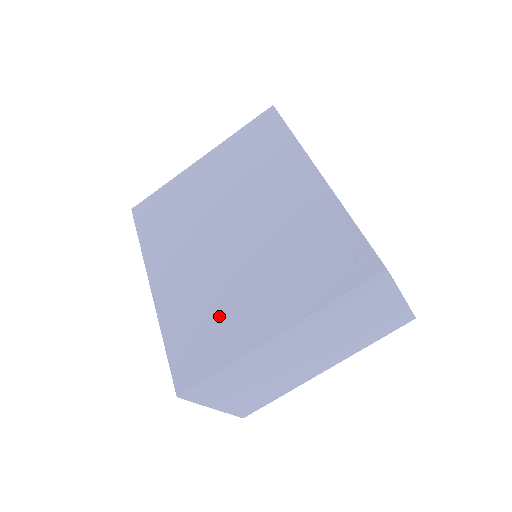
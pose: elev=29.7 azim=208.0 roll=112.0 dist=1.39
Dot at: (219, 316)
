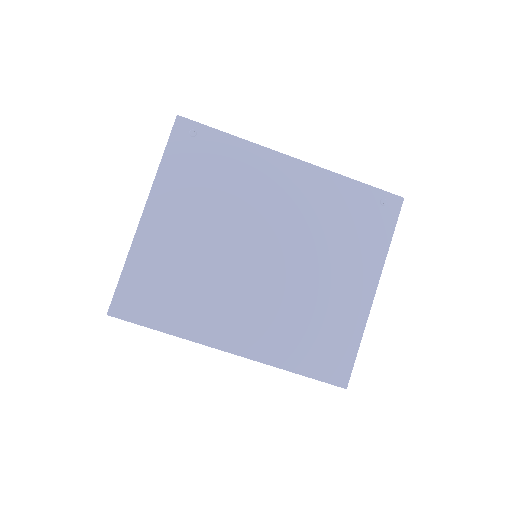
Dot at: (322, 316)
